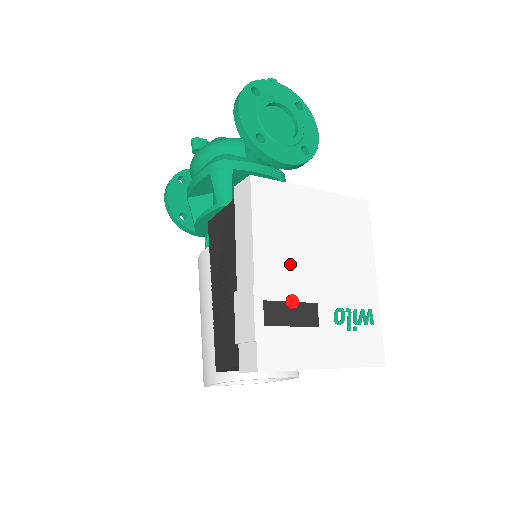
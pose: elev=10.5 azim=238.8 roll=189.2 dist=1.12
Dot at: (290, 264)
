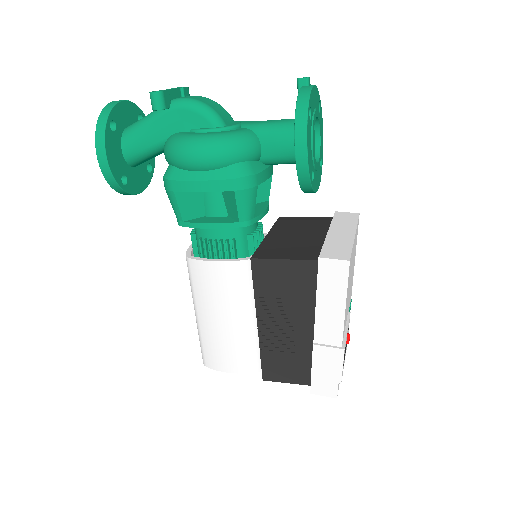
Dot at: occluded
